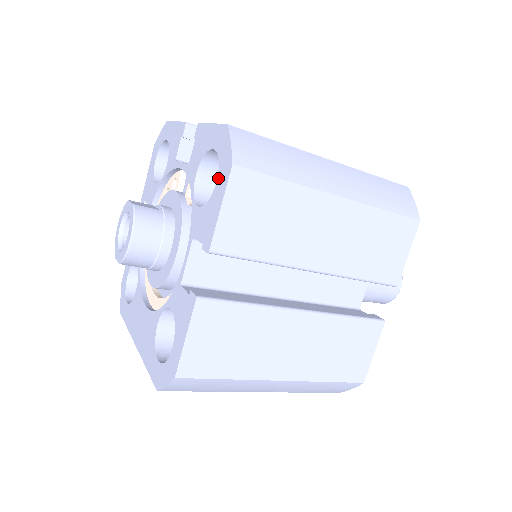
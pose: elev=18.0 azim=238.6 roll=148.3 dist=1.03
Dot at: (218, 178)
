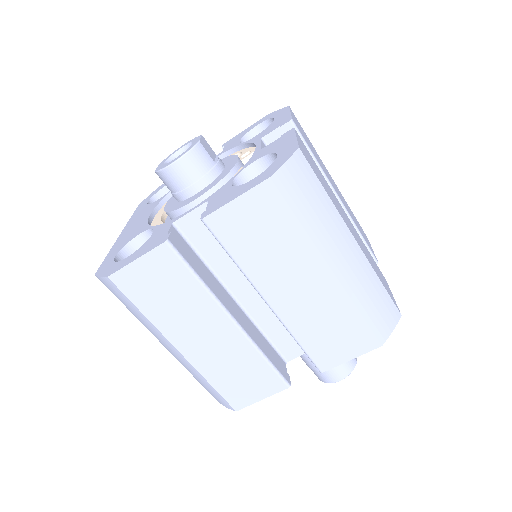
Dot at: (256, 177)
